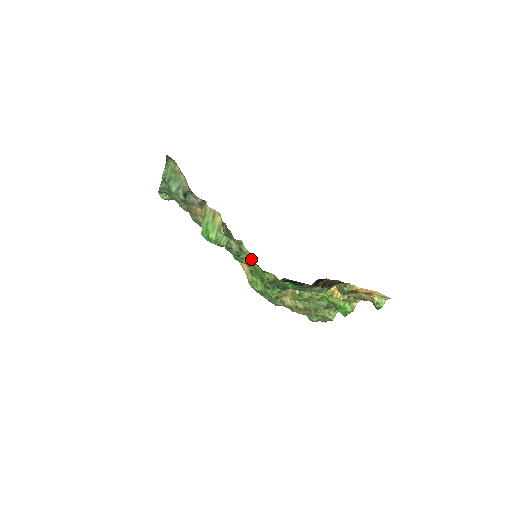
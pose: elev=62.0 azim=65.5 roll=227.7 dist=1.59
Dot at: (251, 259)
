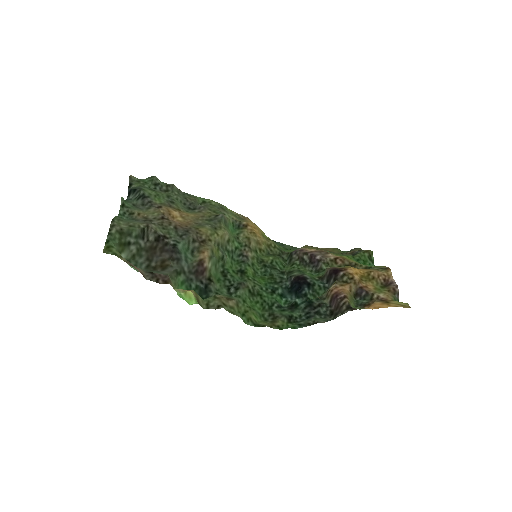
Dot at: (240, 316)
